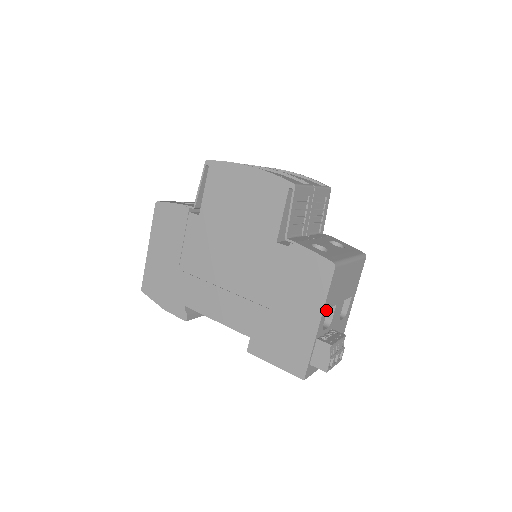
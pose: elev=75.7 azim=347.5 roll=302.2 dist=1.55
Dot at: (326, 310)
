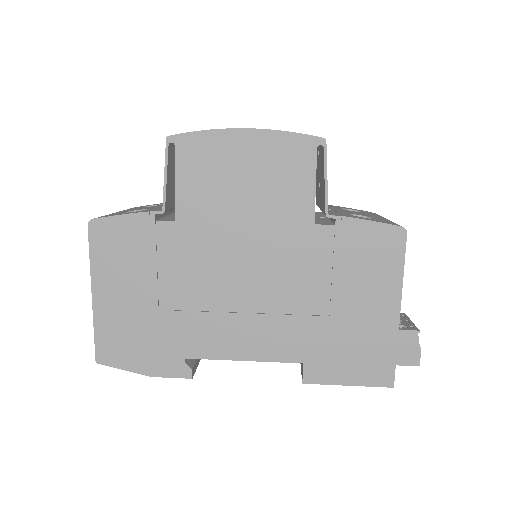
Dot at: occluded
